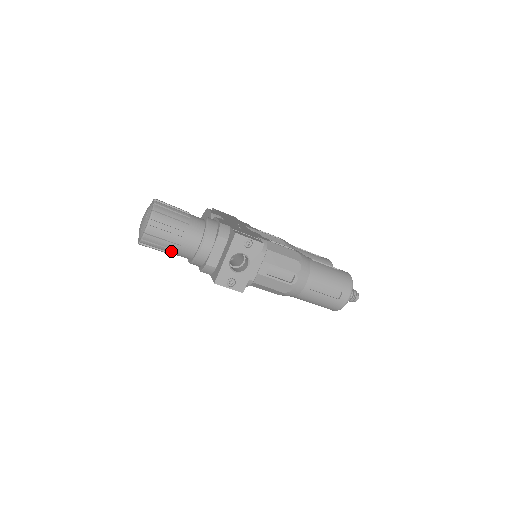
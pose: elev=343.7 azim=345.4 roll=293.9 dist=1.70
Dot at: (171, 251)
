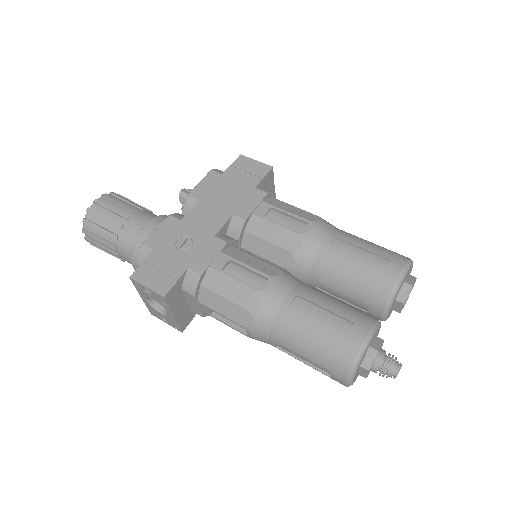
Dot at: occluded
